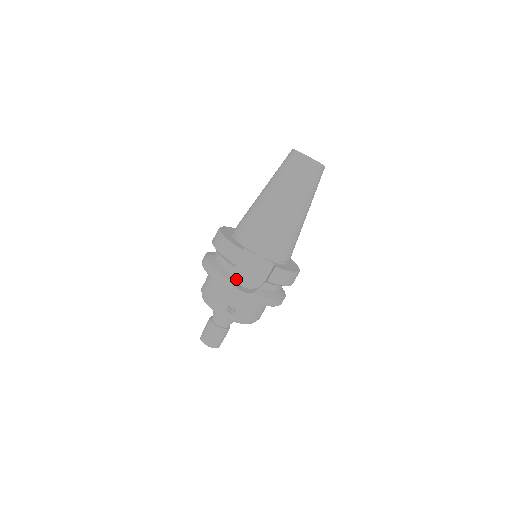
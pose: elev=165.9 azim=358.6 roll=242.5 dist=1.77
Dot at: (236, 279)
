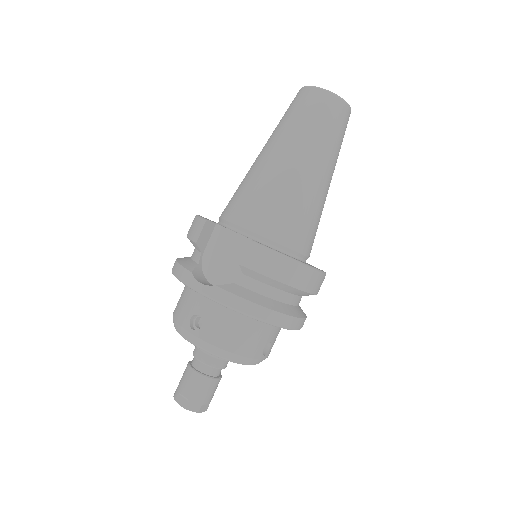
Dot at: (204, 273)
